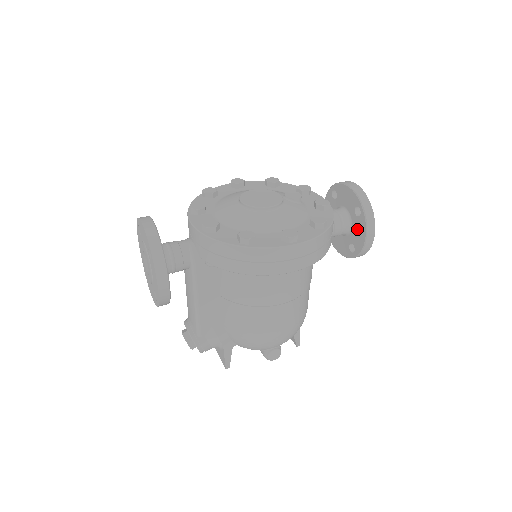
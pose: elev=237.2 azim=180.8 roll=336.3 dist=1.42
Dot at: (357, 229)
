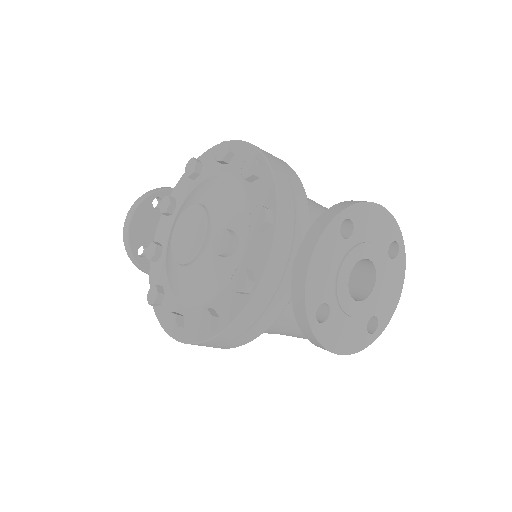
Dot at: occluded
